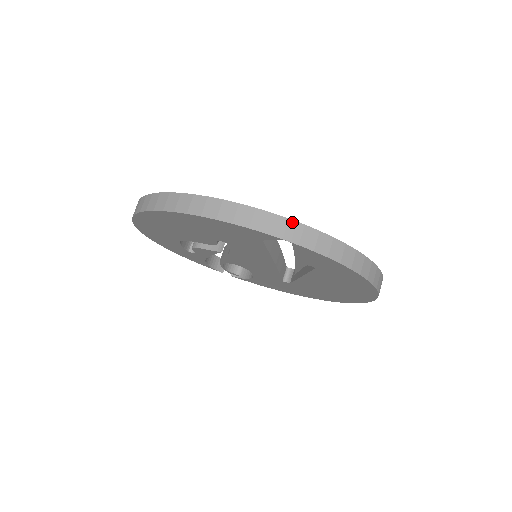
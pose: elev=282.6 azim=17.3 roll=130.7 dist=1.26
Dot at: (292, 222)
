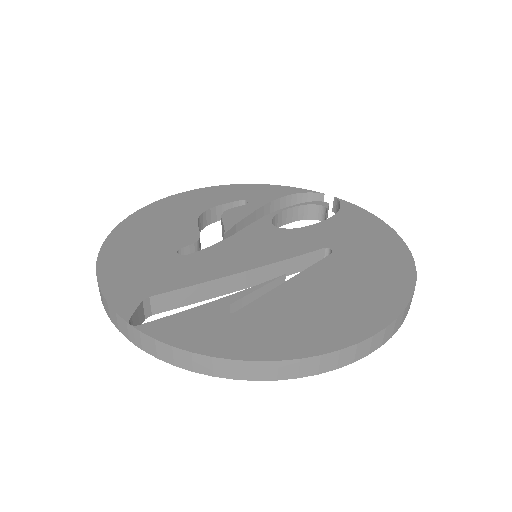
Dot at: (129, 326)
